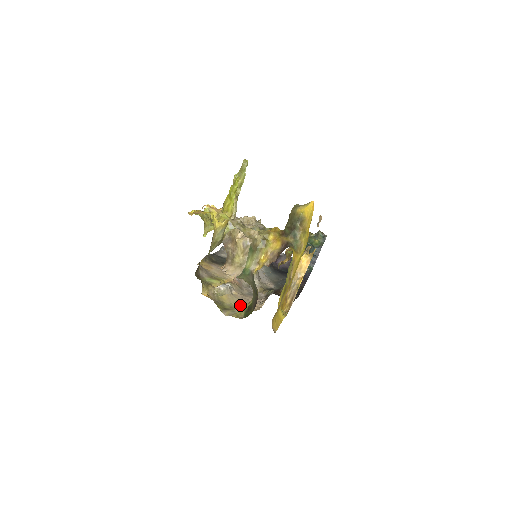
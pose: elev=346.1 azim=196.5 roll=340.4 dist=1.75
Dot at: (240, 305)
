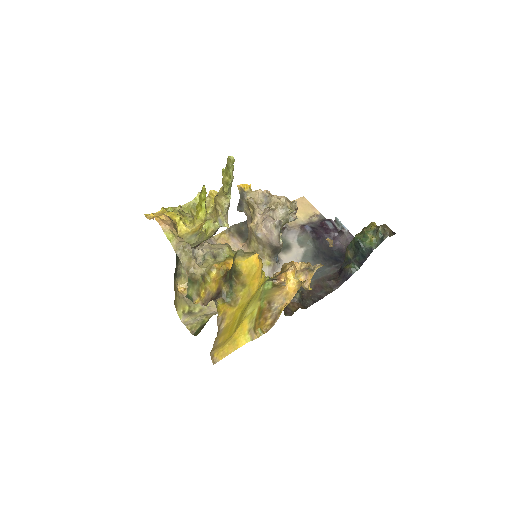
Dot at: (212, 310)
